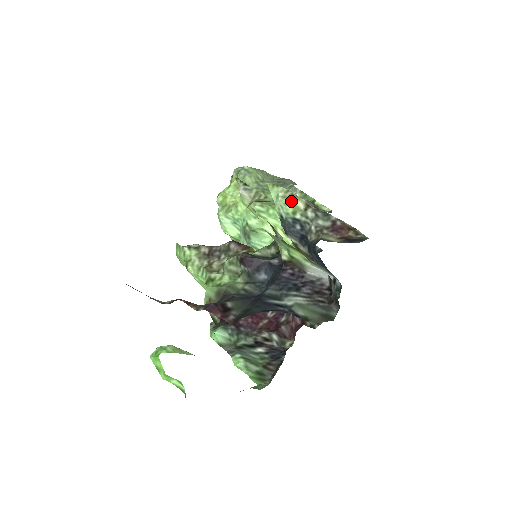
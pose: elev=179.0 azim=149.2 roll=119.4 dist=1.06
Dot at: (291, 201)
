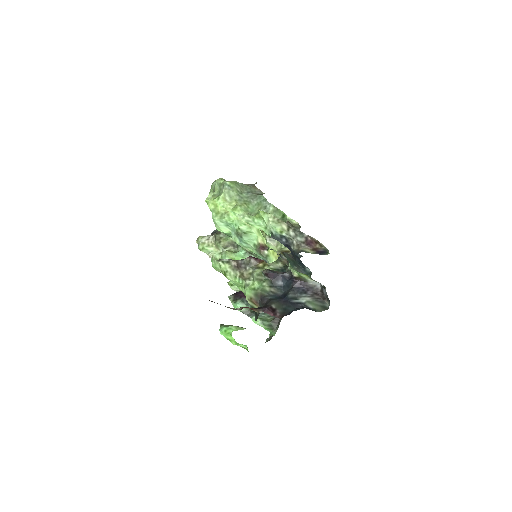
Dot at: (279, 225)
